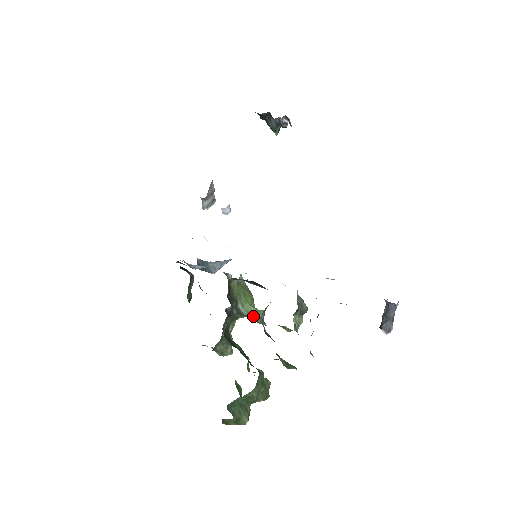
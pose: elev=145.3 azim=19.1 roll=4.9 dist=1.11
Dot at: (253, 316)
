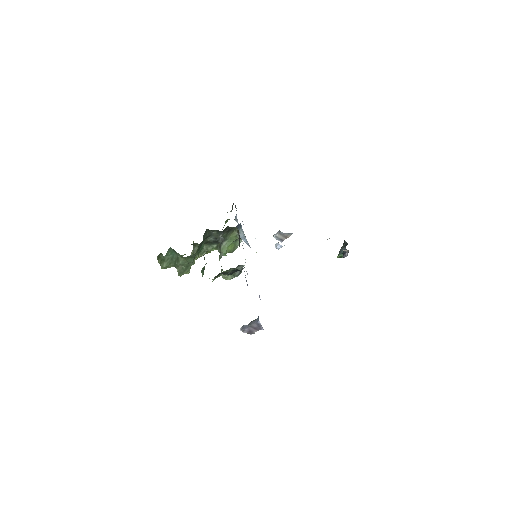
Dot at: (222, 252)
